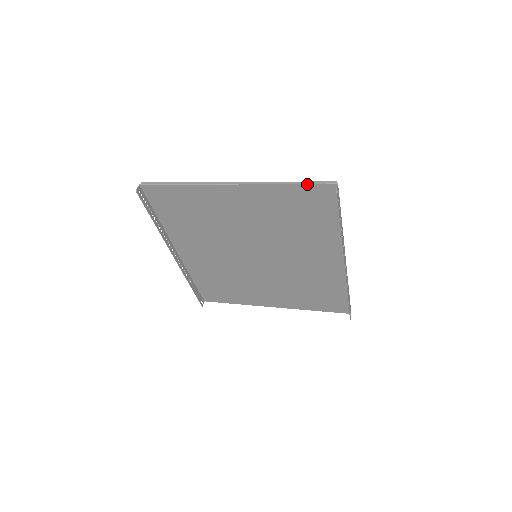
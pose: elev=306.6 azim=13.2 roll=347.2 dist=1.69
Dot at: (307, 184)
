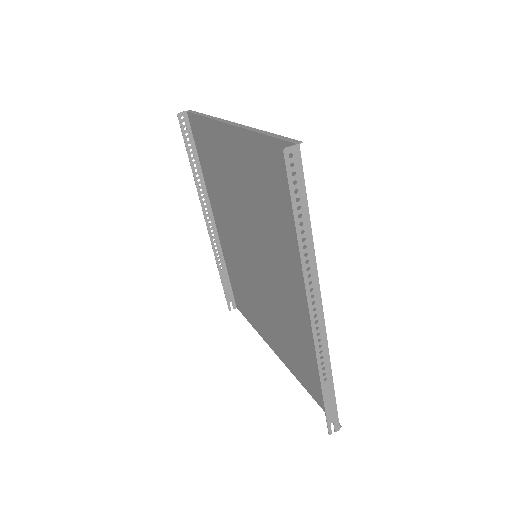
Dot at: (275, 137)
